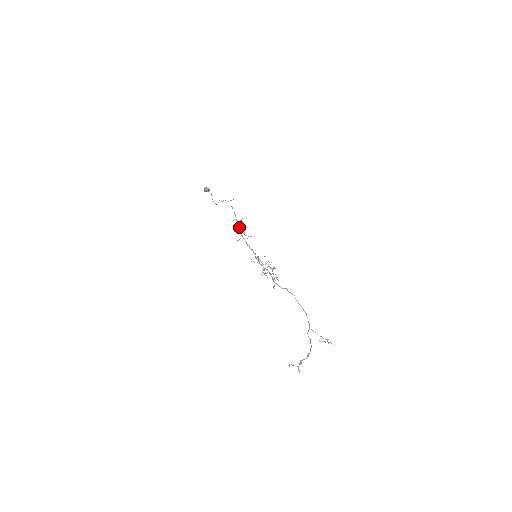
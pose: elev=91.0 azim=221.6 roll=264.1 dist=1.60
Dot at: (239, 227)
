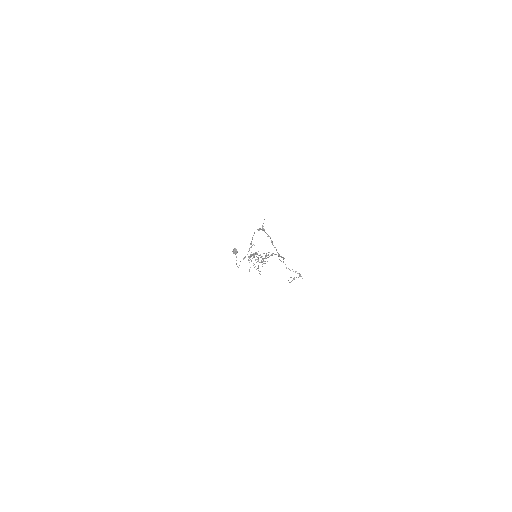
Dot at: occluded
